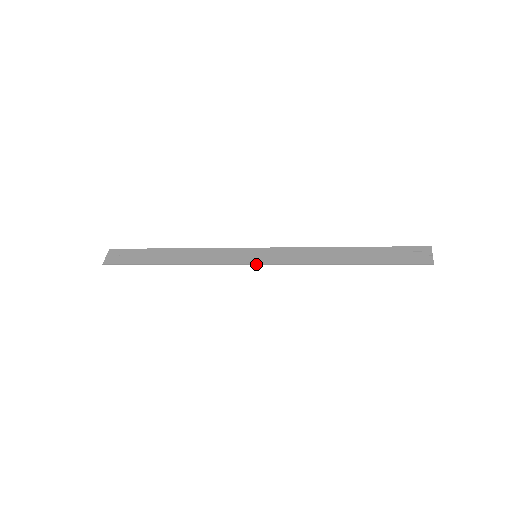
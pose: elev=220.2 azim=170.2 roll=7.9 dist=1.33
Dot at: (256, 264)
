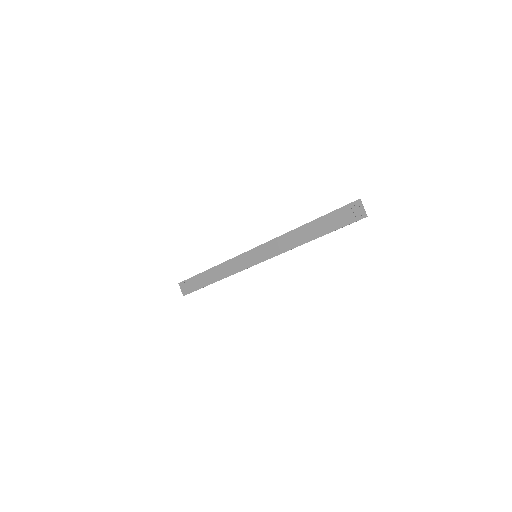
Dot at: occluded
